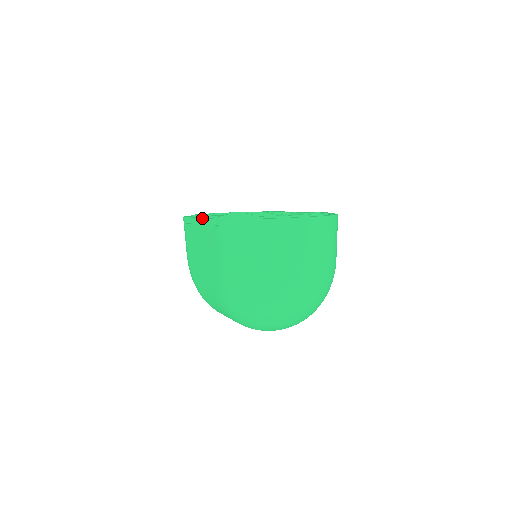
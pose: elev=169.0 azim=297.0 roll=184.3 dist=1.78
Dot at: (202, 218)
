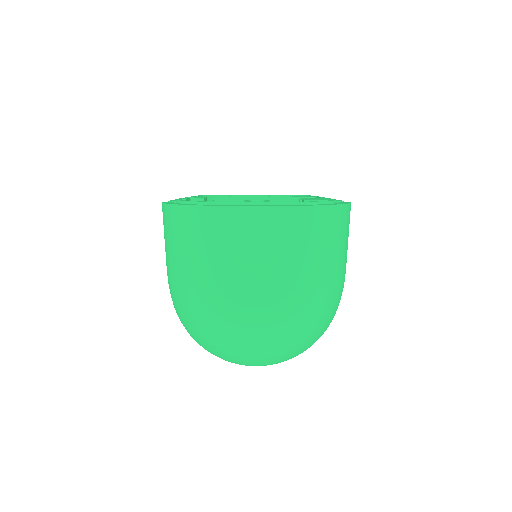
Dot at: occluded
